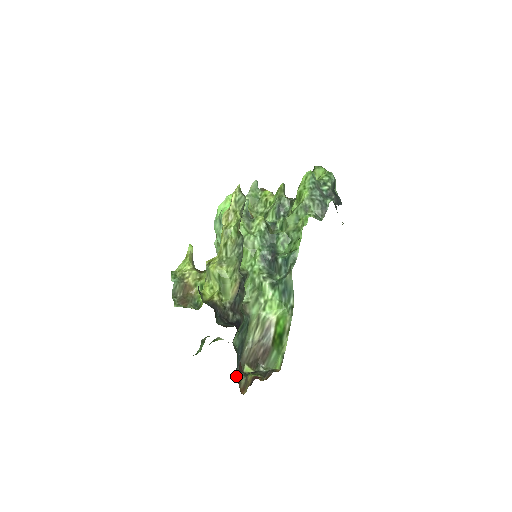
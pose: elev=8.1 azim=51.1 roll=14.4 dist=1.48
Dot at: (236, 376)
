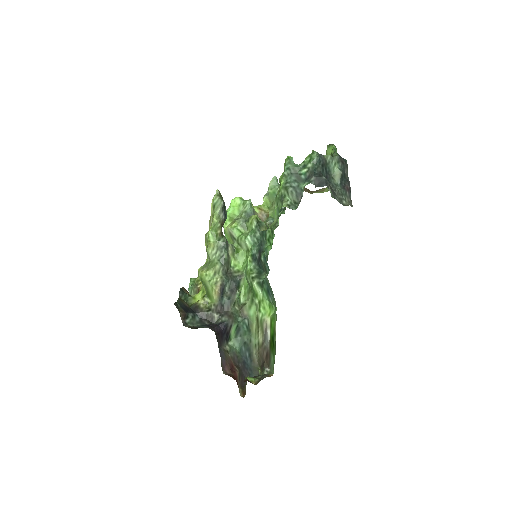
Dot at: occluded
